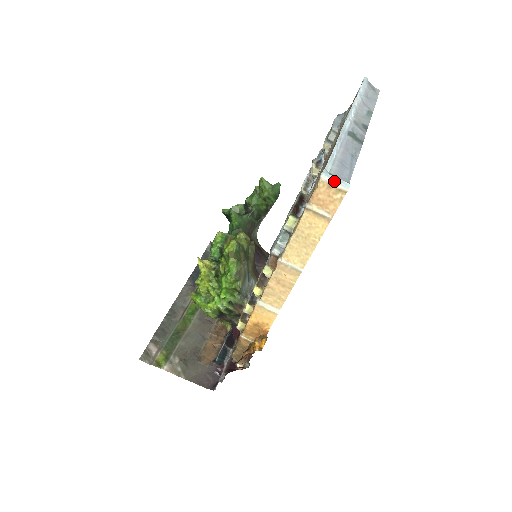
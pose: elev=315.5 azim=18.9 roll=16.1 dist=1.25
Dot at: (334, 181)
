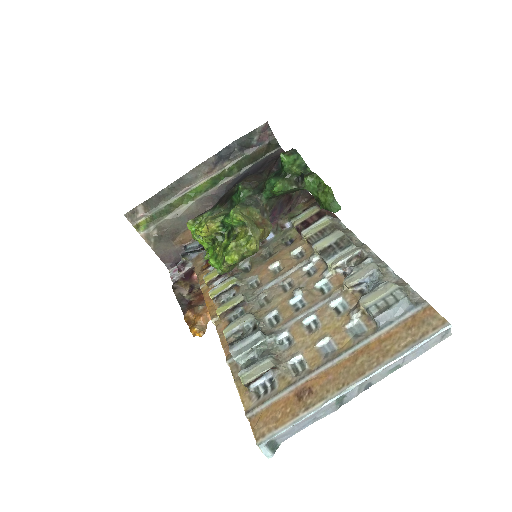
Dot at: (262, 452)
